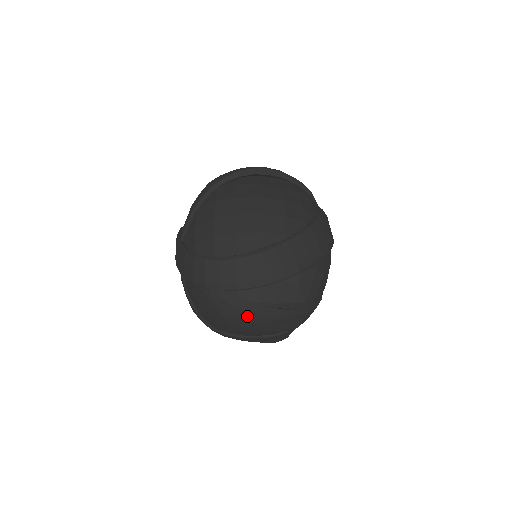
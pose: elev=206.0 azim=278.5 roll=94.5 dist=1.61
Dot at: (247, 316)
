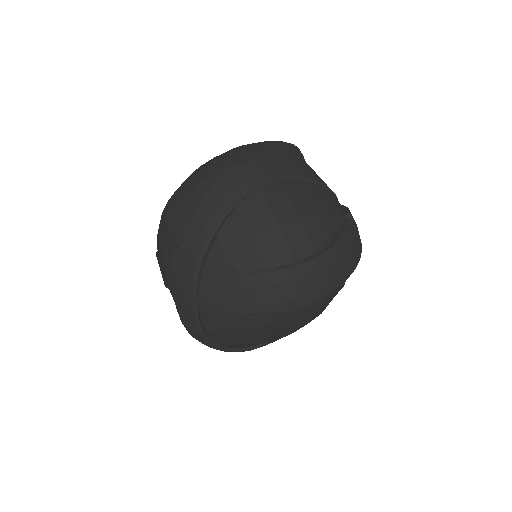
Dot at: occluded
